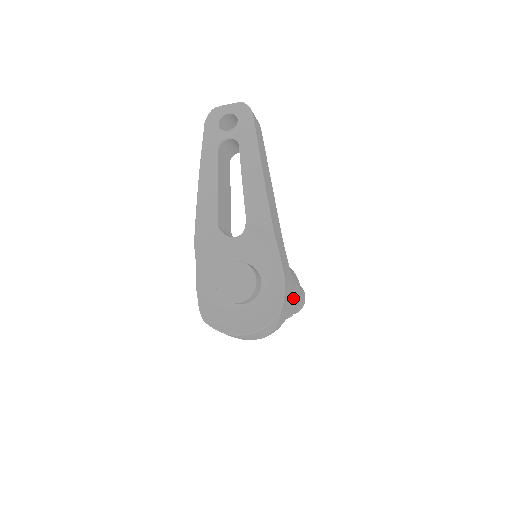
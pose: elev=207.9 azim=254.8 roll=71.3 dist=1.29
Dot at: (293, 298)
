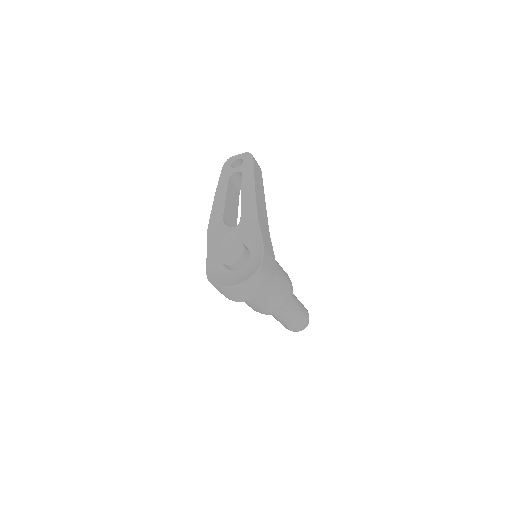
Dot at: (281, 283)
